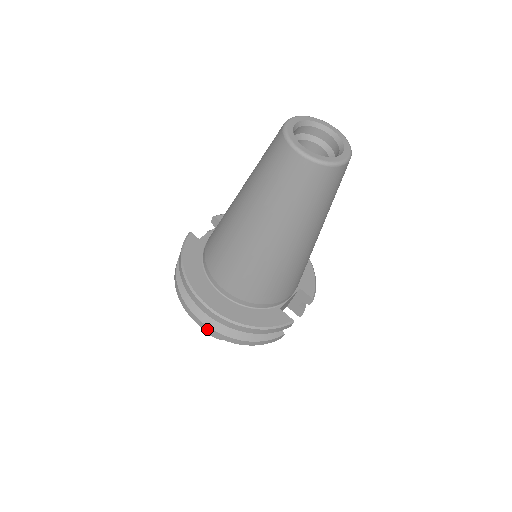
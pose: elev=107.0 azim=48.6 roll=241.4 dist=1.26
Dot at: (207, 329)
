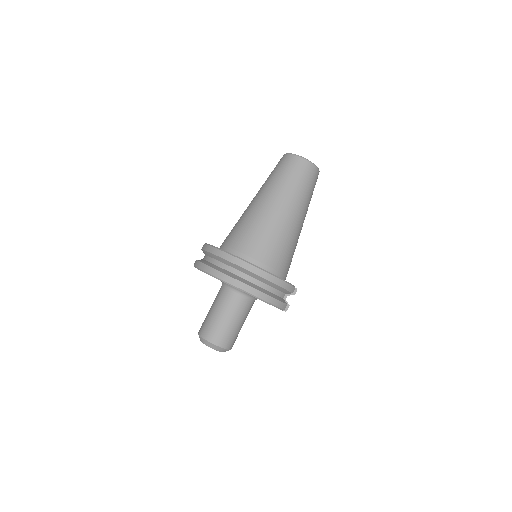
Dot at: (239, 285)
